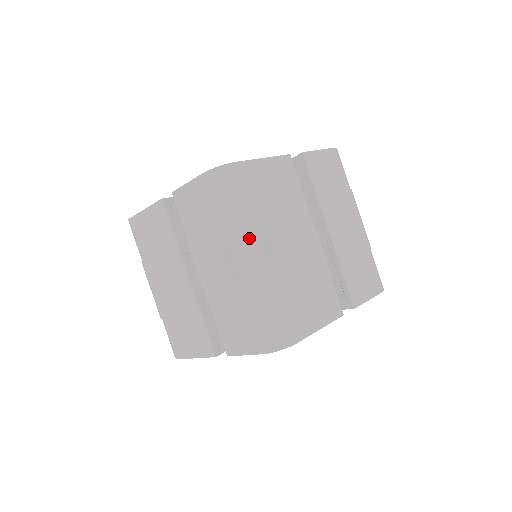
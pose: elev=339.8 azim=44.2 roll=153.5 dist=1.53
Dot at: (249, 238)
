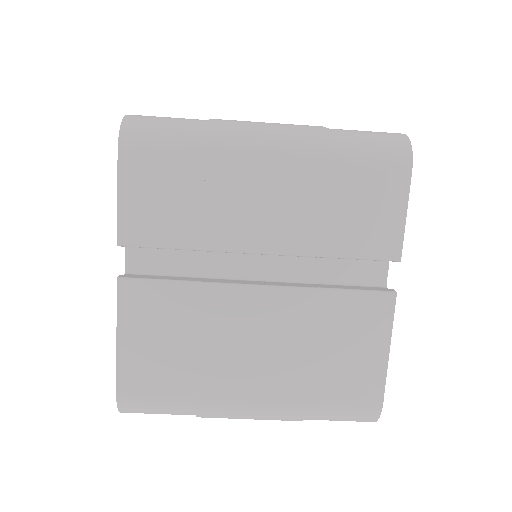
Dot at: (239, 125)
